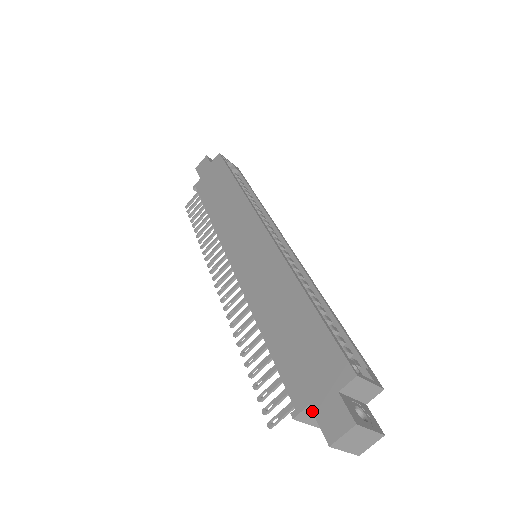
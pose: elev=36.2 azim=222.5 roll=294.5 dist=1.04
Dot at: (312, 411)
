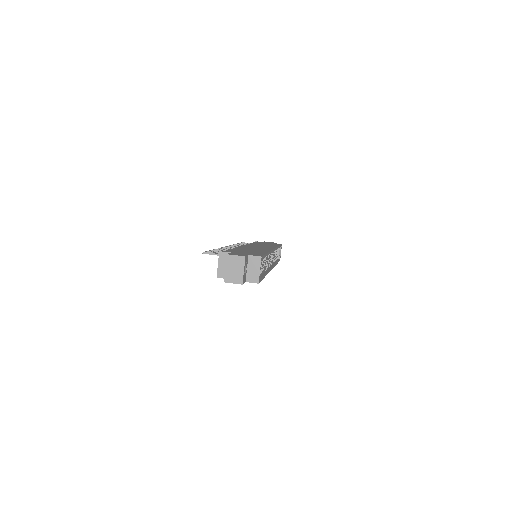
Dot at: occluded
